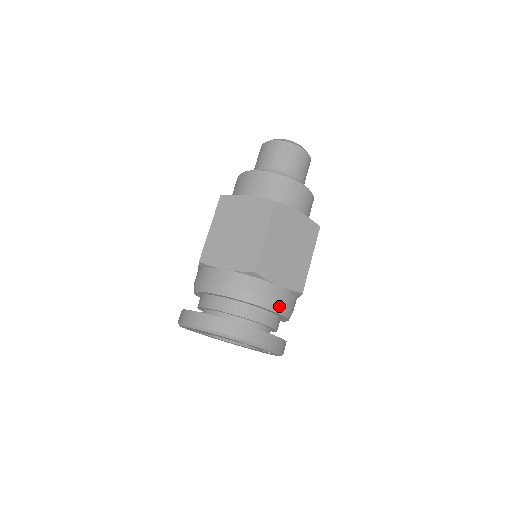
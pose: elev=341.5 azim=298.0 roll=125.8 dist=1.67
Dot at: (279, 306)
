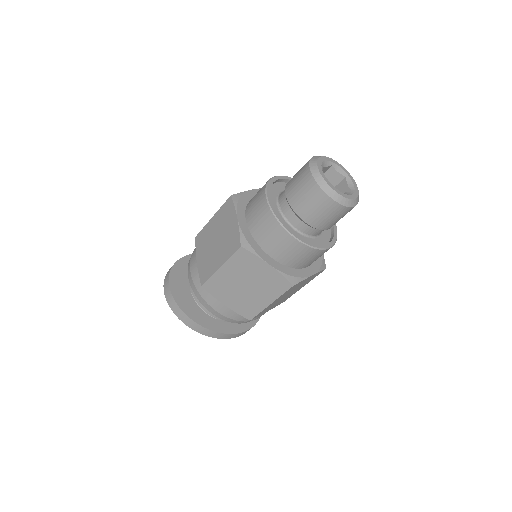
Dot at: (222, 316)
